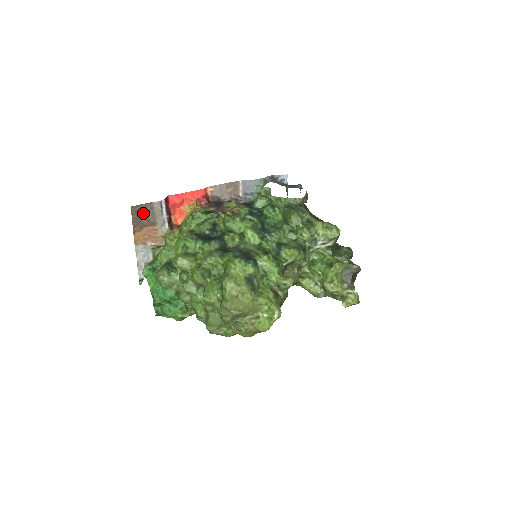
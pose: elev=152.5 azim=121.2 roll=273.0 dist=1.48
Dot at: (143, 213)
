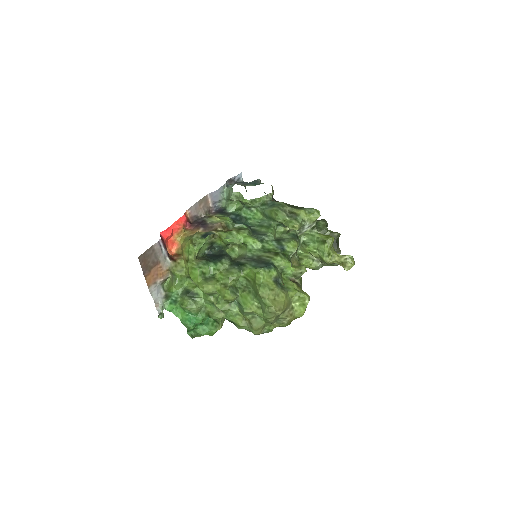
Dot at: (148, 258)
